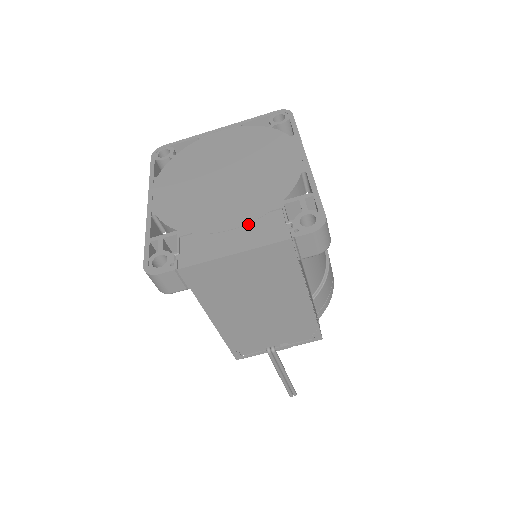
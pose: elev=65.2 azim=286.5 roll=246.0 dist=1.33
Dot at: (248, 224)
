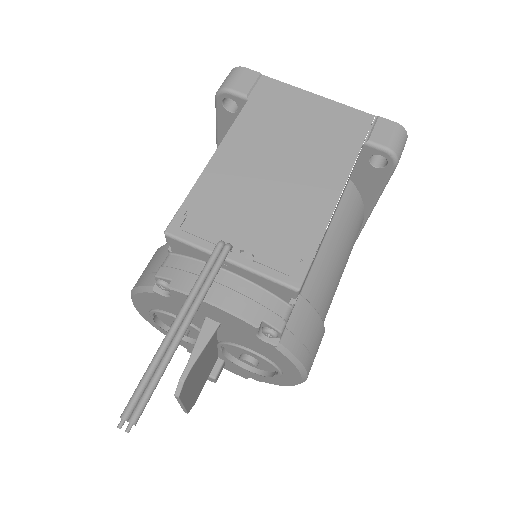
Dot at: occluded
